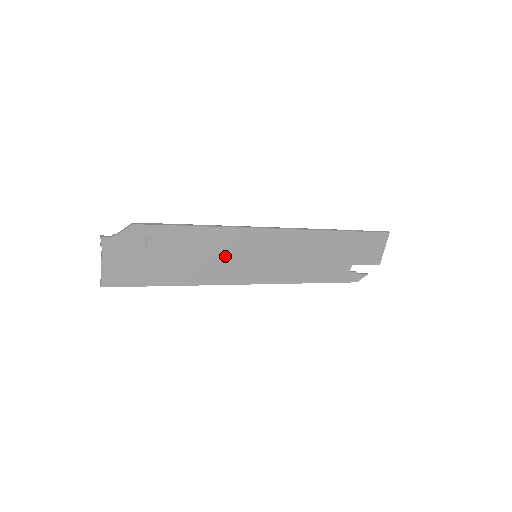
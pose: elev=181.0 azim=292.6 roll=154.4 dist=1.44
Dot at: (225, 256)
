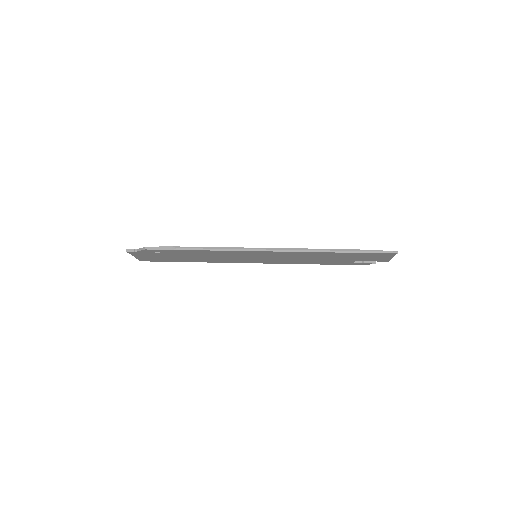
Dot at: (227, 257)
